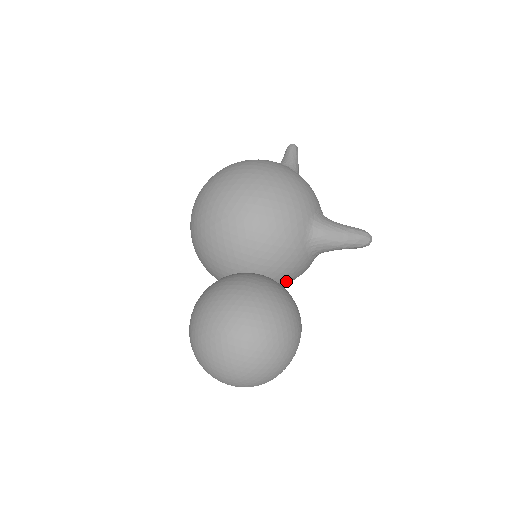
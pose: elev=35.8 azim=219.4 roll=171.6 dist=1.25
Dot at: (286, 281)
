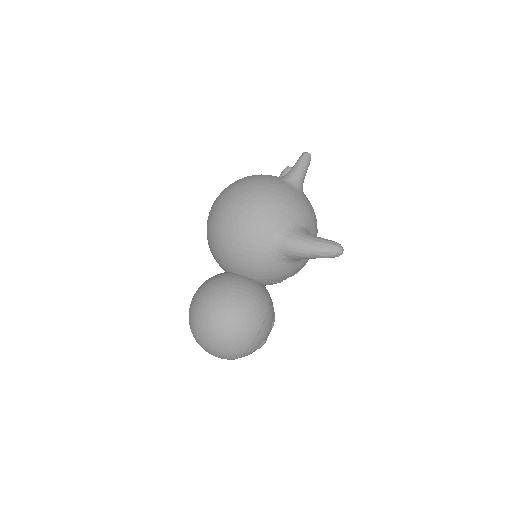
Dot at: (269, 281)
